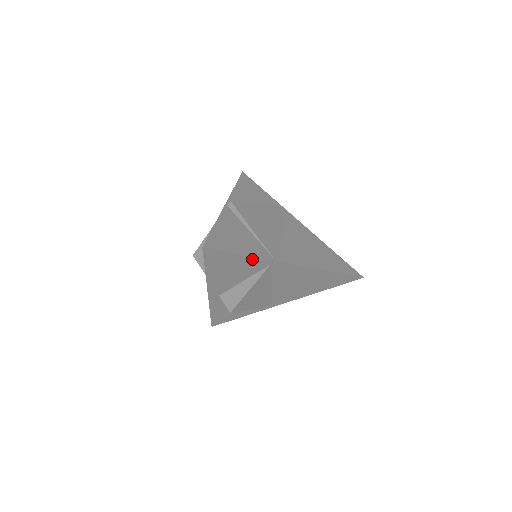
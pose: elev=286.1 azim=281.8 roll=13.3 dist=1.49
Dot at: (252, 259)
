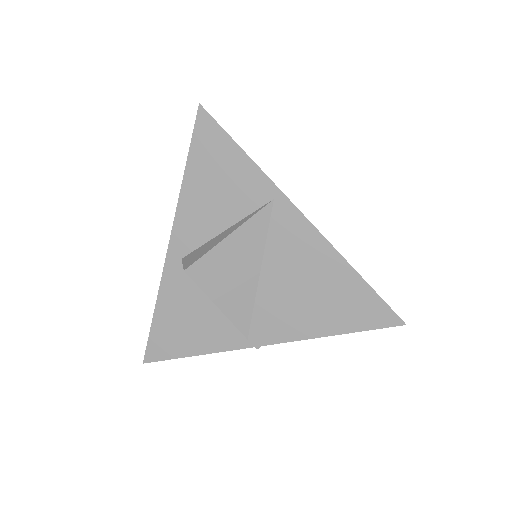
Dot at: (253, 170)
